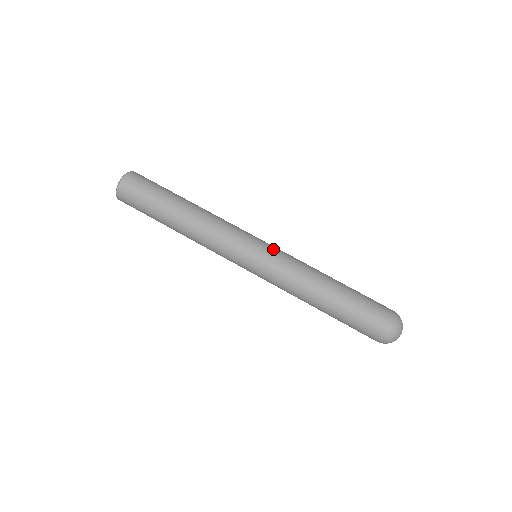
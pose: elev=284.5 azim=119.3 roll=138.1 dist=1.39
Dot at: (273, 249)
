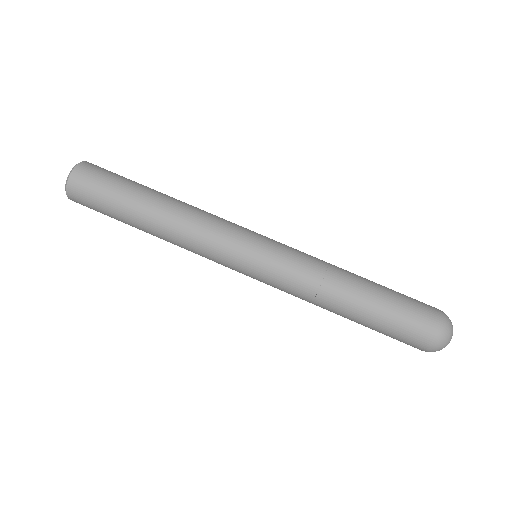
Dot at: (277, 246)
